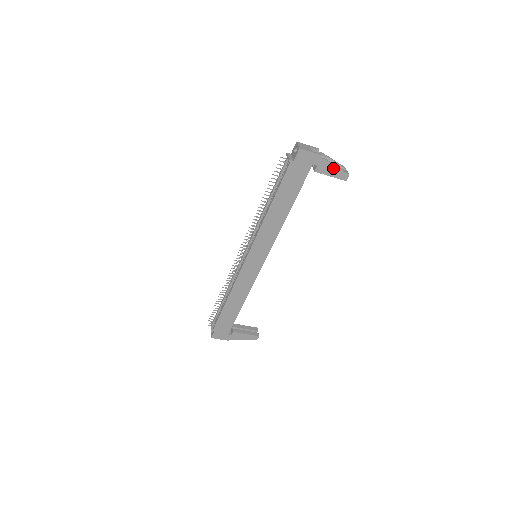
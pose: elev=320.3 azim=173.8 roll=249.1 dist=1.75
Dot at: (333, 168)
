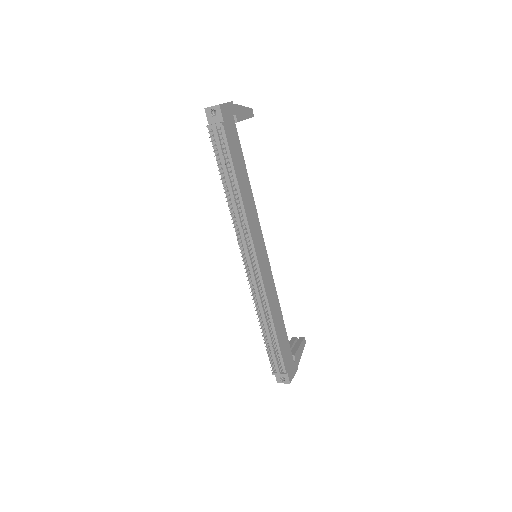
Dot at: (243, 109)
